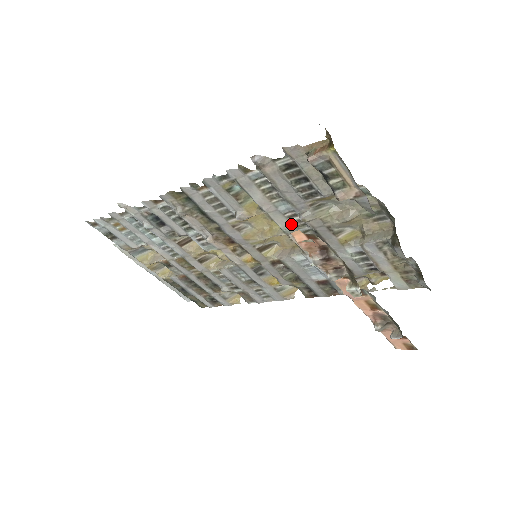
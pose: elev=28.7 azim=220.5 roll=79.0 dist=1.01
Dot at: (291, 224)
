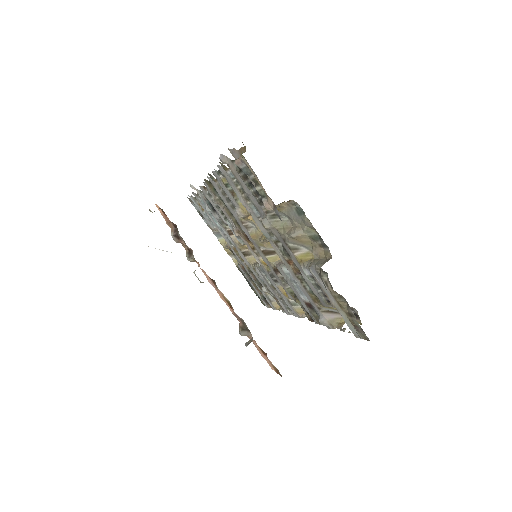
Dot at: (266, 230)
